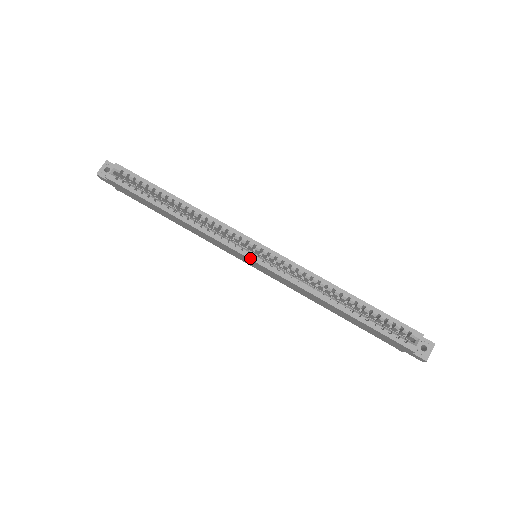
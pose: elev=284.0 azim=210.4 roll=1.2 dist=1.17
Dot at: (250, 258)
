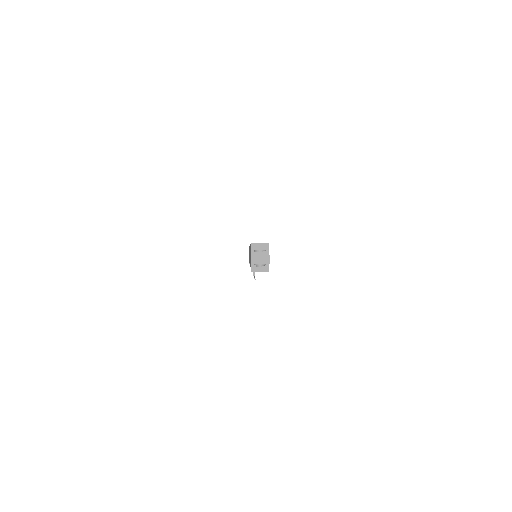
Dot at: occluded
